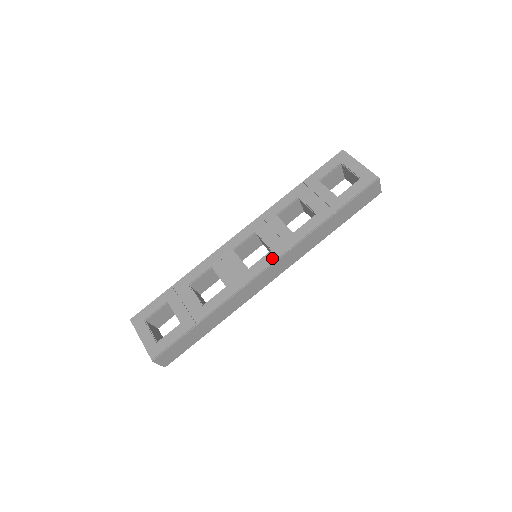
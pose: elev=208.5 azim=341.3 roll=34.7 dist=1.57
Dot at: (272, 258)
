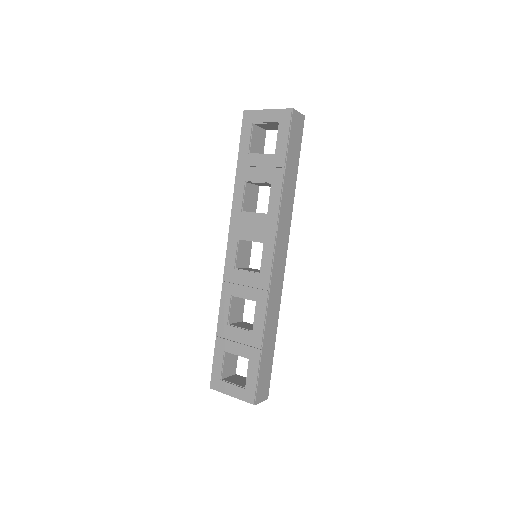
Dot at: (270, 249)
